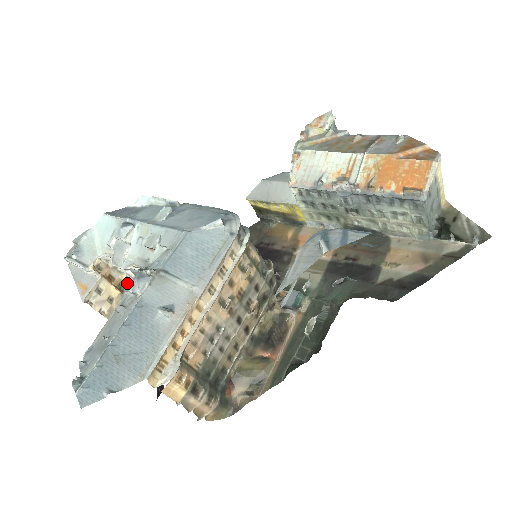
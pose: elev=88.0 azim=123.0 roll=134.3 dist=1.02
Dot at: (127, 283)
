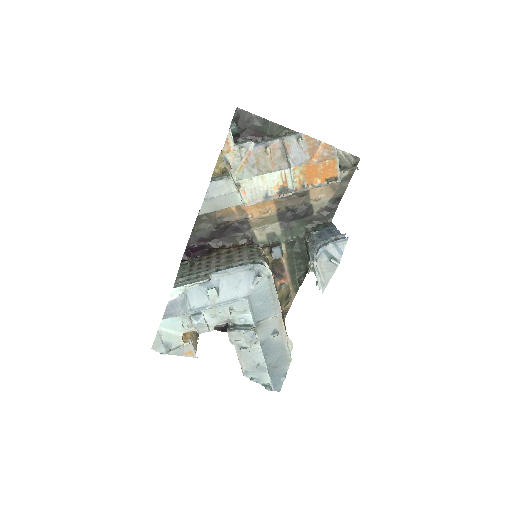
Dot at: occluded
